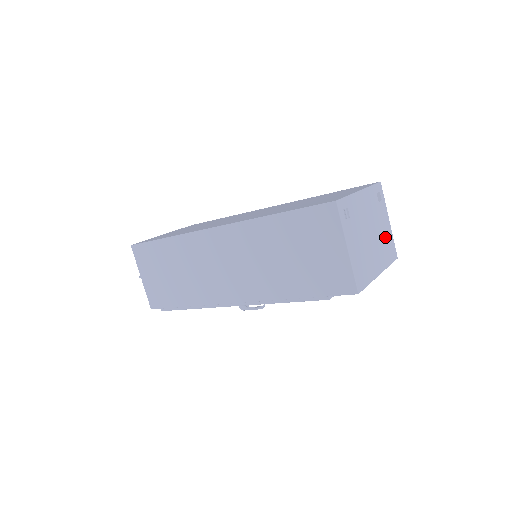
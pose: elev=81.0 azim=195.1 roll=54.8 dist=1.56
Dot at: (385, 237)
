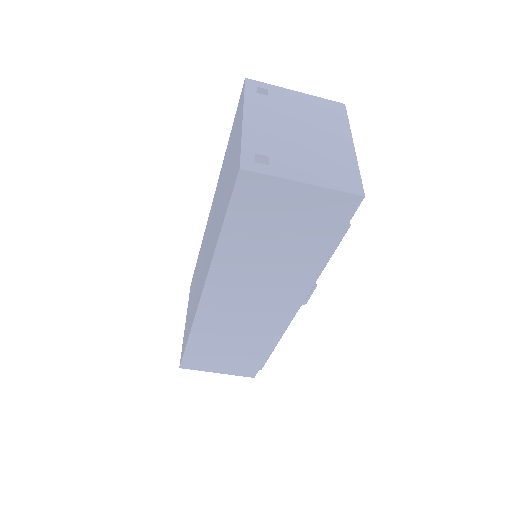
Dot at: (313, 110)
